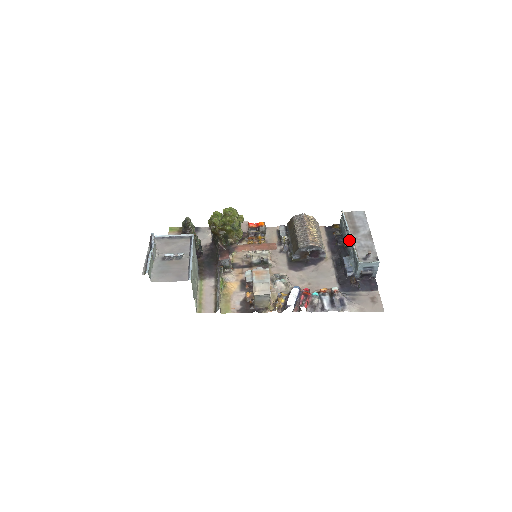
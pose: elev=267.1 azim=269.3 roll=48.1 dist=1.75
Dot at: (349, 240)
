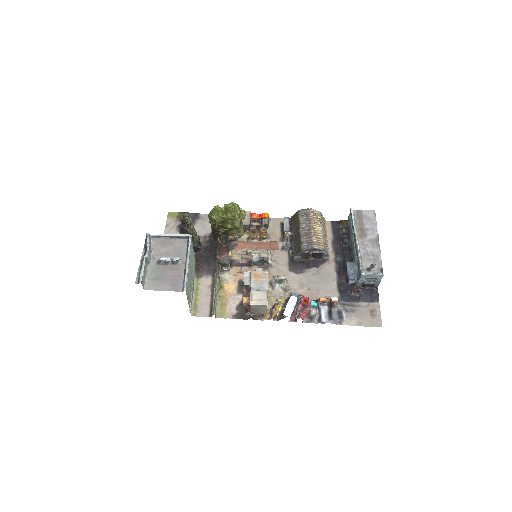
Dot at: (355, 243)
